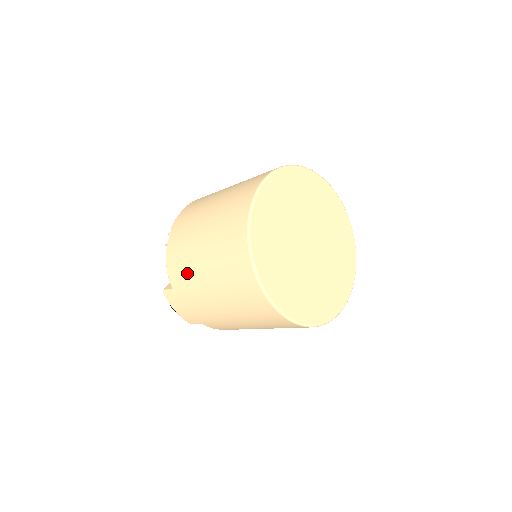
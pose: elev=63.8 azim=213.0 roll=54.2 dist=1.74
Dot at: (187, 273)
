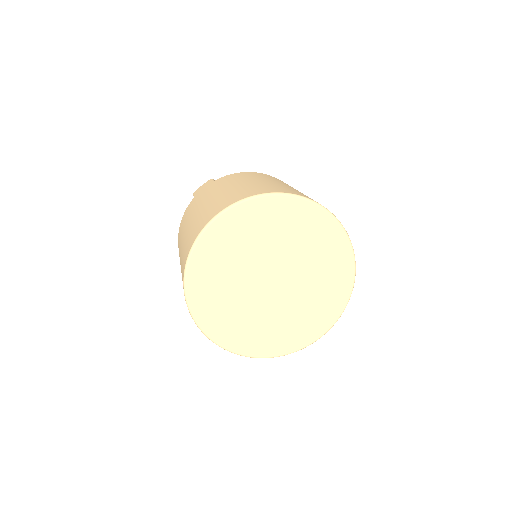
Dot at: occluded
